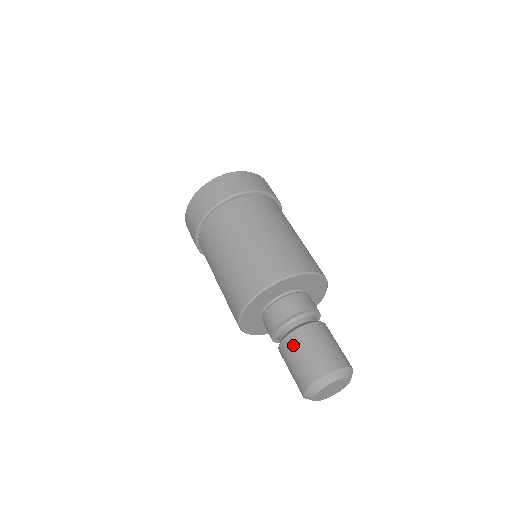
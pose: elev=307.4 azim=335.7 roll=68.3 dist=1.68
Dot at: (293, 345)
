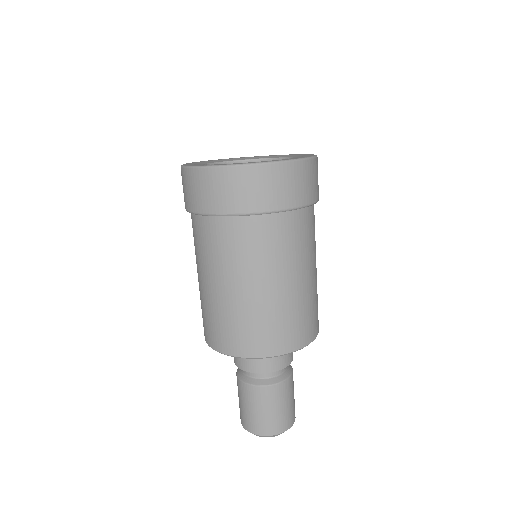
Dot at: (258, 398)
